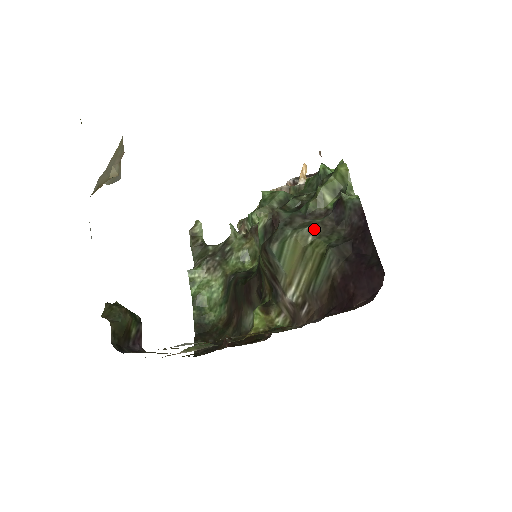
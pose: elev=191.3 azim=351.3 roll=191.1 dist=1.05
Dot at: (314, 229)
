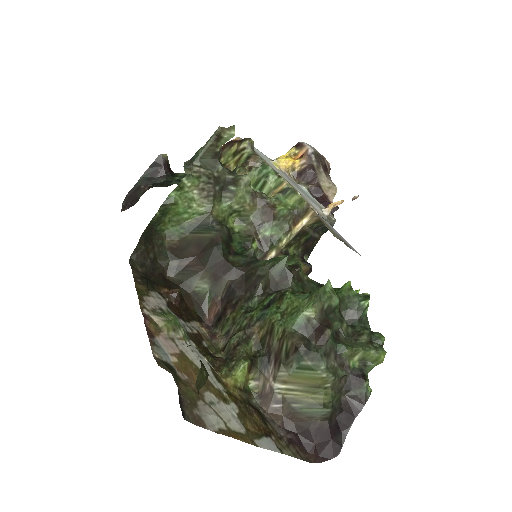
Dot at: (335, 381)
